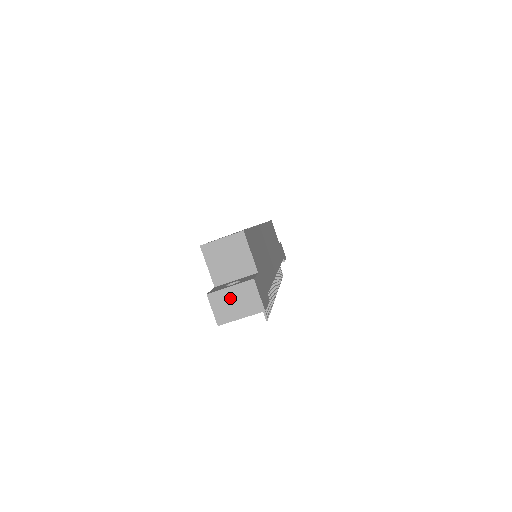
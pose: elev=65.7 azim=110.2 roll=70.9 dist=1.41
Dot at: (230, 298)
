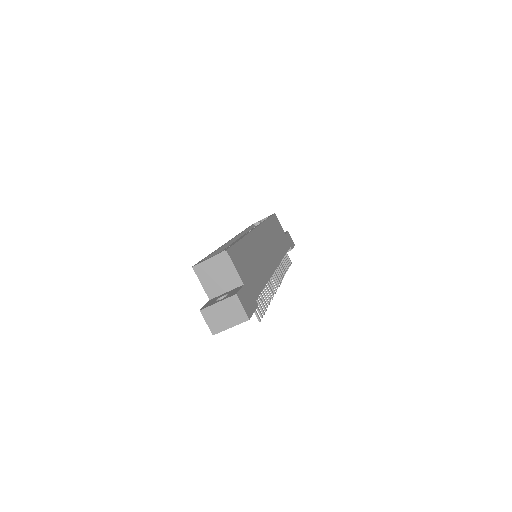
Dot at: (219, 312)
